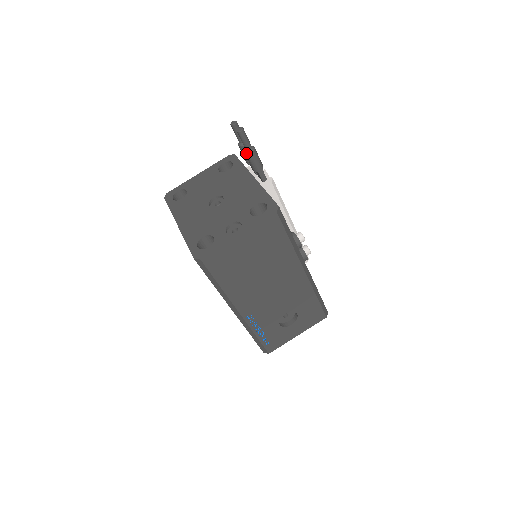
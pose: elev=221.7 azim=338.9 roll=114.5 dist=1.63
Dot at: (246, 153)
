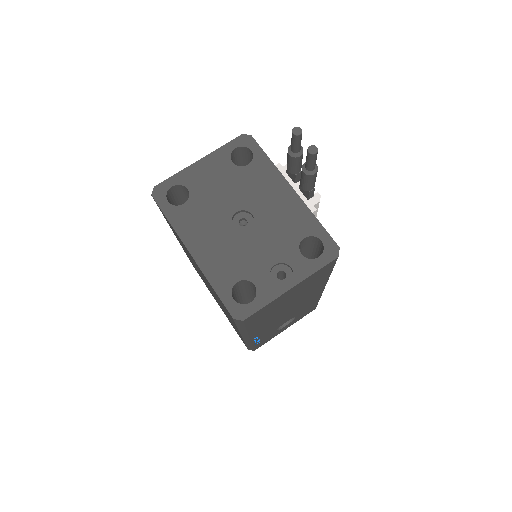
Dot at: (306, 174)
